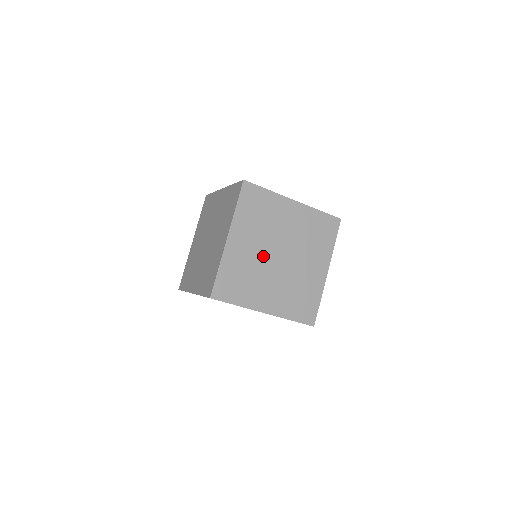
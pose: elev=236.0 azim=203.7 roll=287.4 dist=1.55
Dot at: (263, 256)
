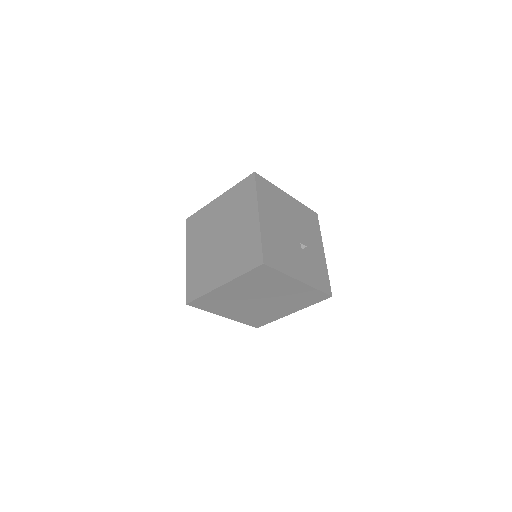
Dot at: (209, 249)
